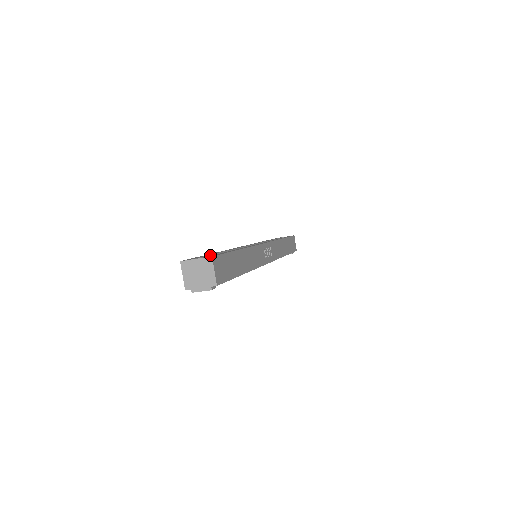
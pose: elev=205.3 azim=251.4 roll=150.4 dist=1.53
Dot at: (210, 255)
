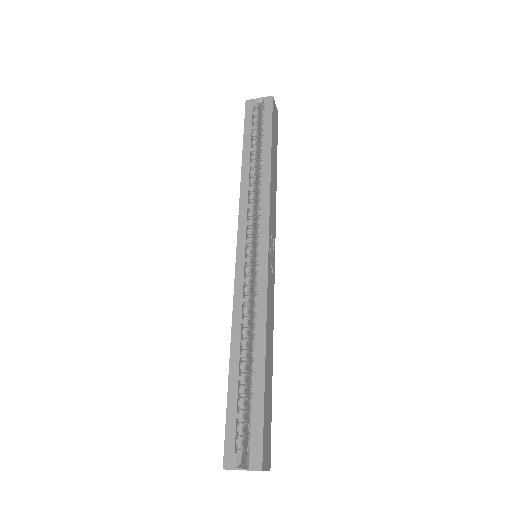
Dot at: (237, 401)
